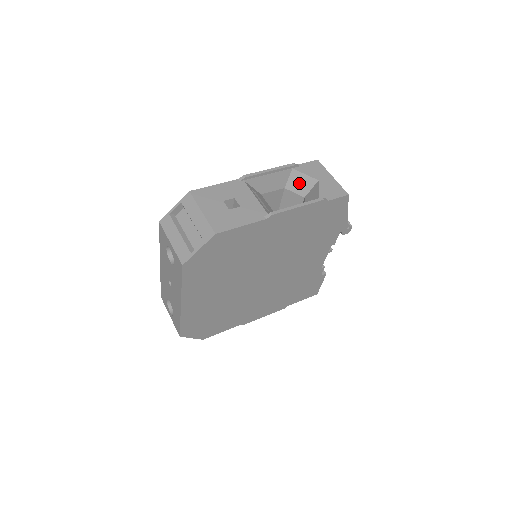
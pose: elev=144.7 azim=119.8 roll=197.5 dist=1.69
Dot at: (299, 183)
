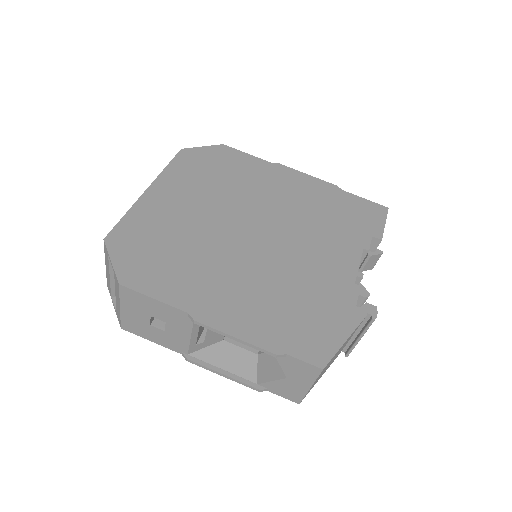
Dot at: occluded
